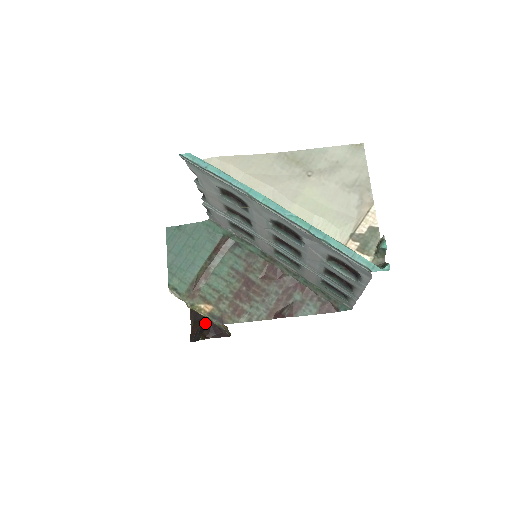
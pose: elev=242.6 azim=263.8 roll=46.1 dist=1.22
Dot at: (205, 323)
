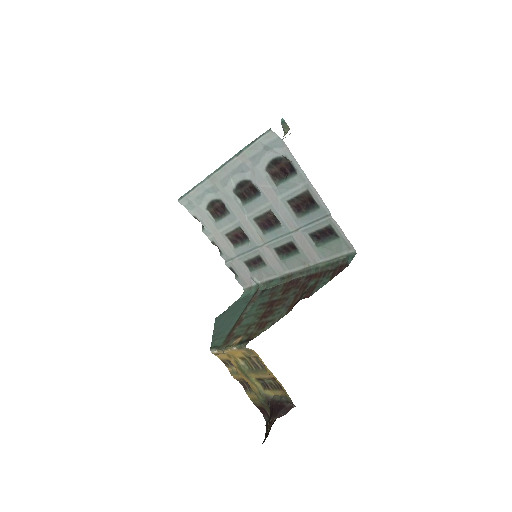
Dot at: (269, 409)
